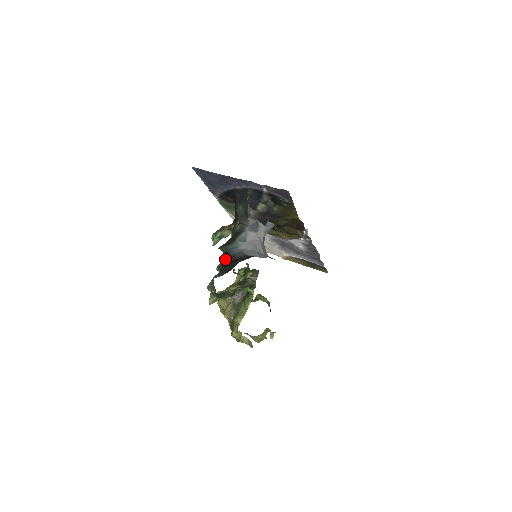
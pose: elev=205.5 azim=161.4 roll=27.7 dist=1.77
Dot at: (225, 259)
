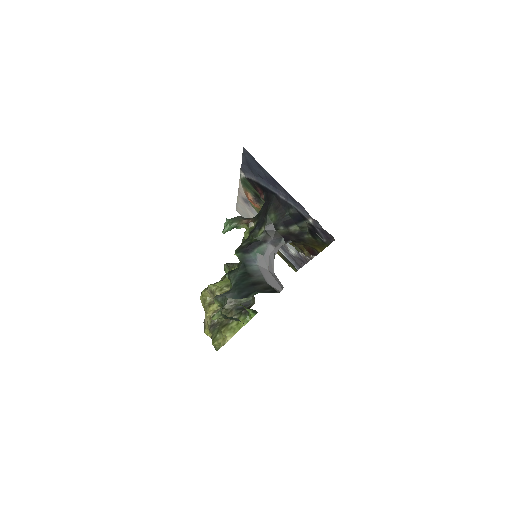
Dot at: (241, 273)
